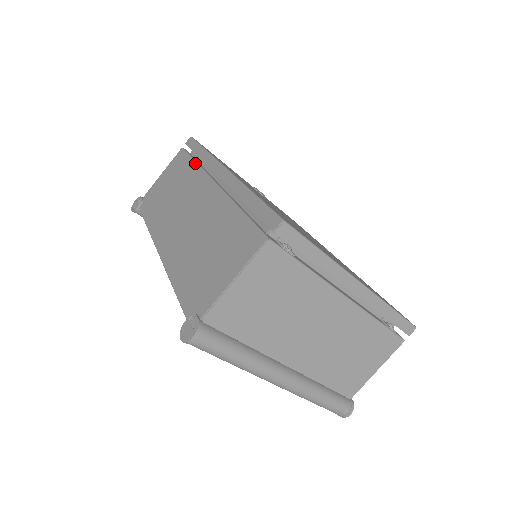
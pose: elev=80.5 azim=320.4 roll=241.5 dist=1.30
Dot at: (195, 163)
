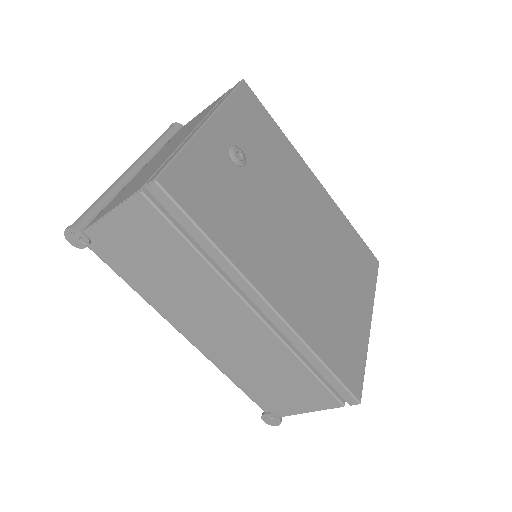
Dot at: (200, 258)
